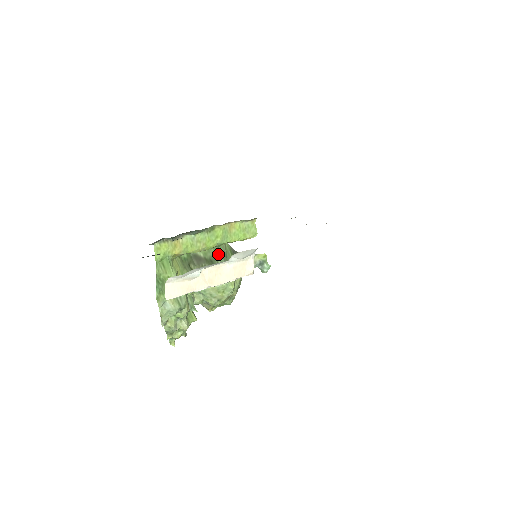
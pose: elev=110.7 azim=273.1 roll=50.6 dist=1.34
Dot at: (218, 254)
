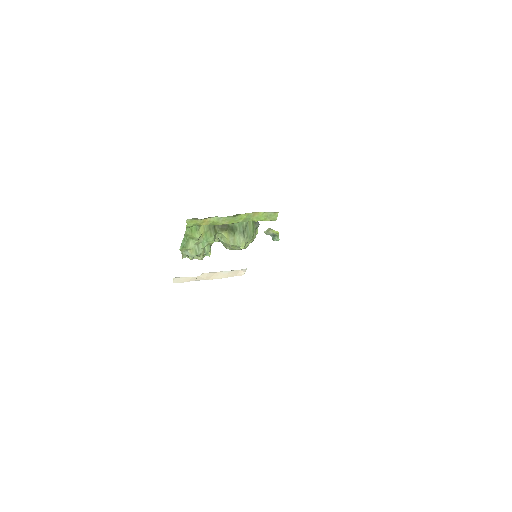
Dot at: (240, 224)
